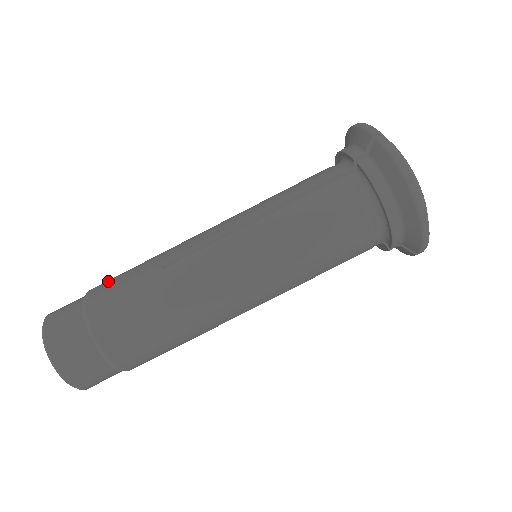
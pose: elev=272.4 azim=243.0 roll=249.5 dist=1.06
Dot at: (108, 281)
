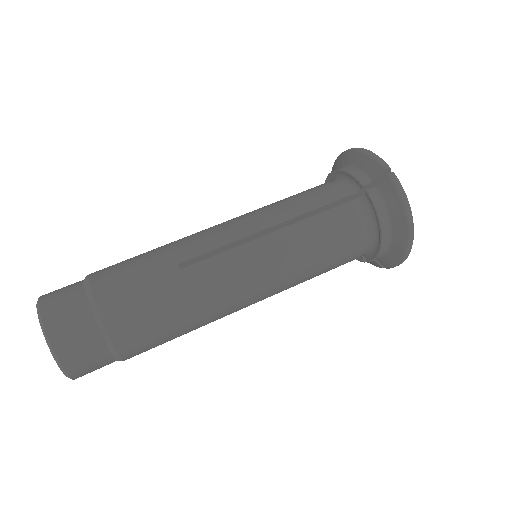
Dot at: (113, 271)
